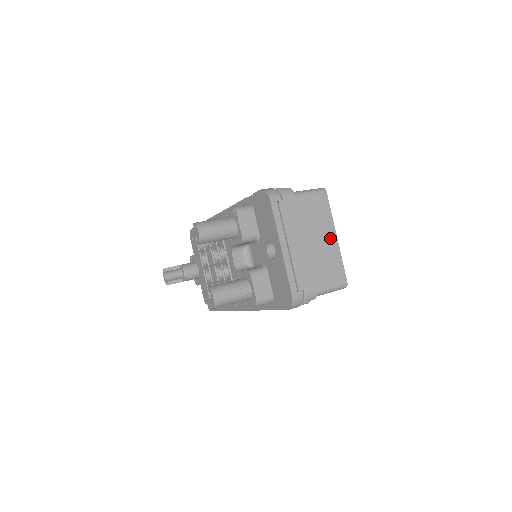
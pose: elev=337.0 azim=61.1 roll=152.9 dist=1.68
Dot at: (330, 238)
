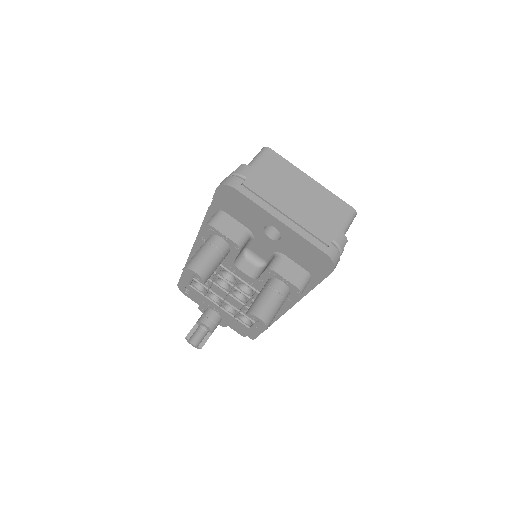
Dot at: (307, 184)
